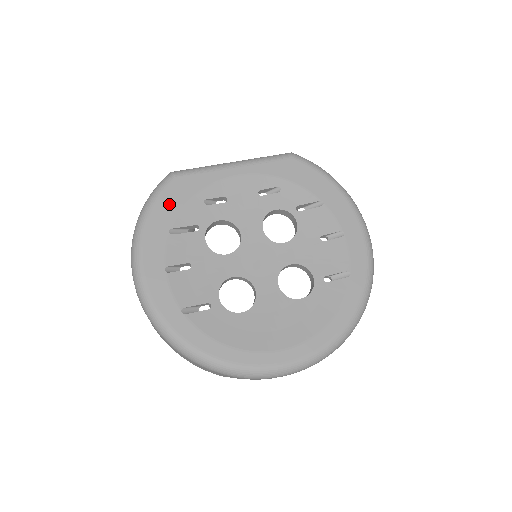
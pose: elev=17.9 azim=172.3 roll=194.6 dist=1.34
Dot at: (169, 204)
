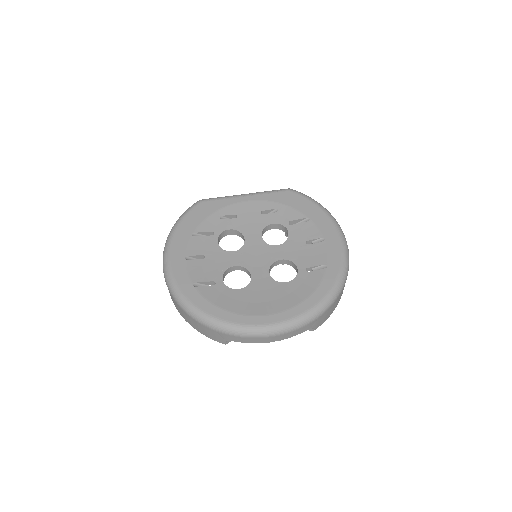
Dot at: (194, 218)
